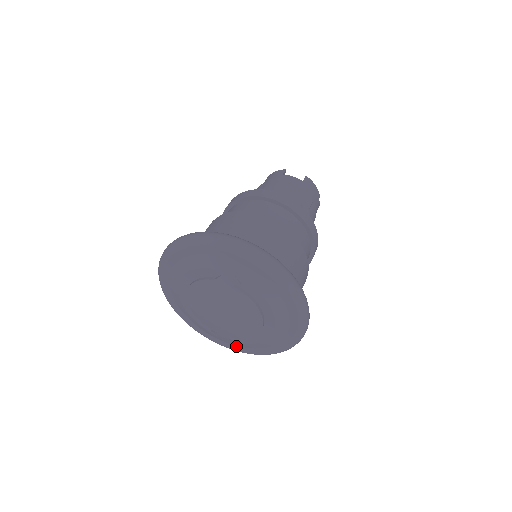
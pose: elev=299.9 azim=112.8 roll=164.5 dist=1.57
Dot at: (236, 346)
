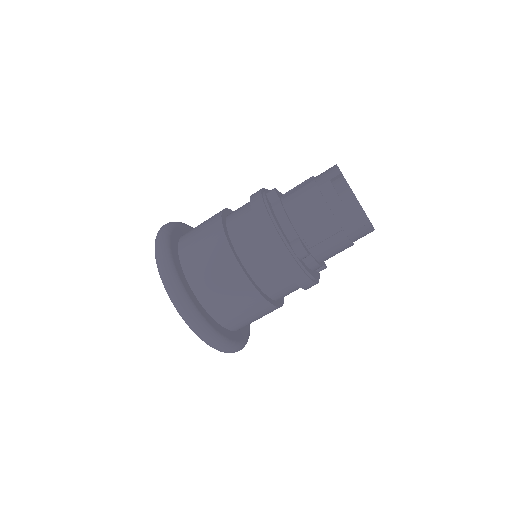
Dot at: occluded
